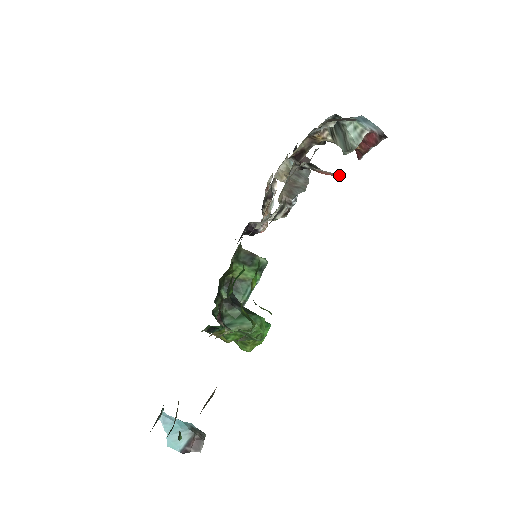
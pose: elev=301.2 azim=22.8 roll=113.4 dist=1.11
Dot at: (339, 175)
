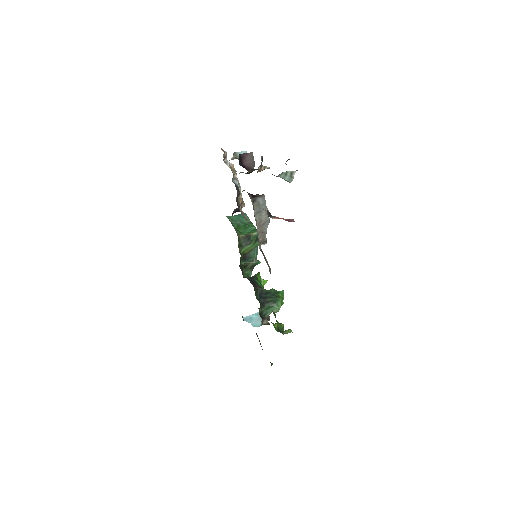
Dot at: occluded
